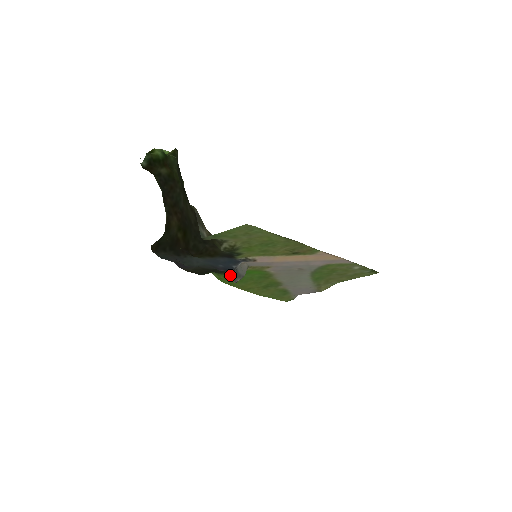
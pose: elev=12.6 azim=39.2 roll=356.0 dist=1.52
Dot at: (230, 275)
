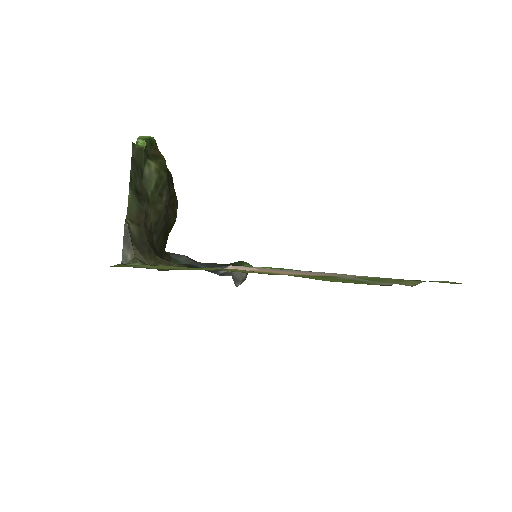
Dot at: occluded
